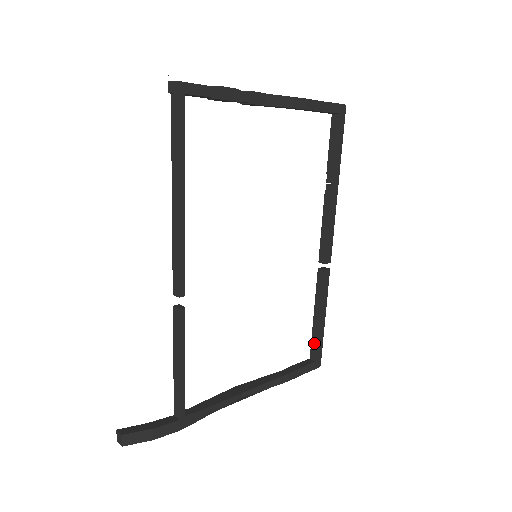
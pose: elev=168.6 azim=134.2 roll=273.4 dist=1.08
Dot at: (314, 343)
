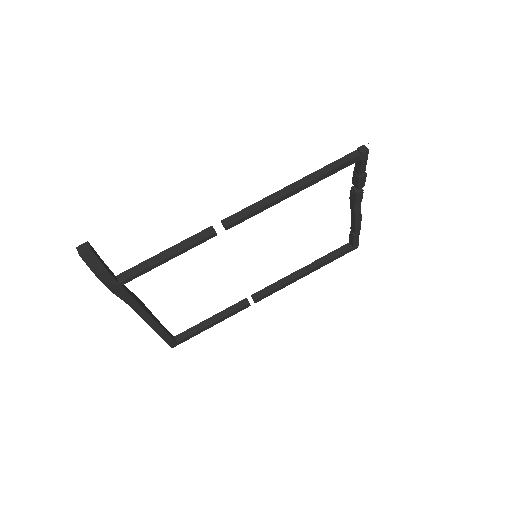
Dot at: (190, 332)
